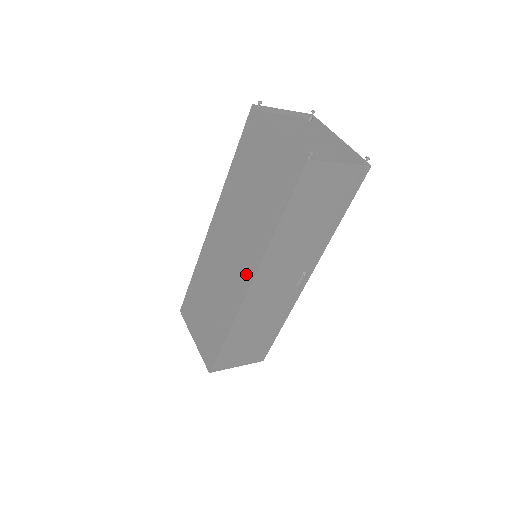
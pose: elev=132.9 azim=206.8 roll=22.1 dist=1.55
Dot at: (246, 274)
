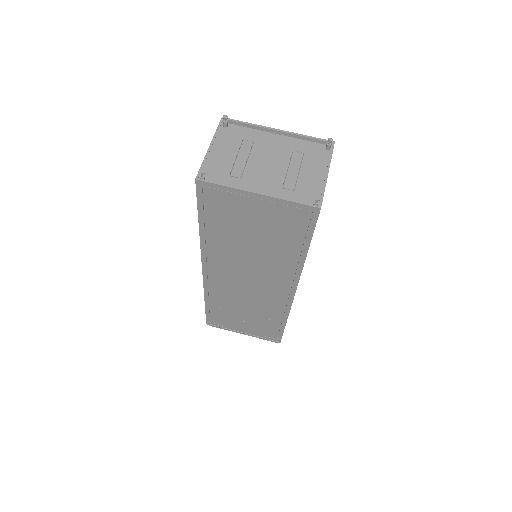
Dot at: (284, 289)
